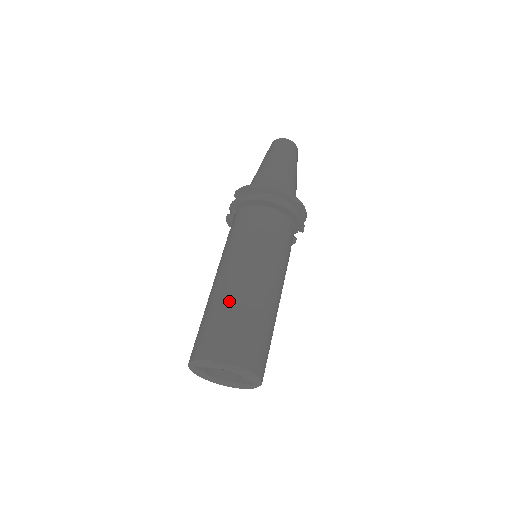
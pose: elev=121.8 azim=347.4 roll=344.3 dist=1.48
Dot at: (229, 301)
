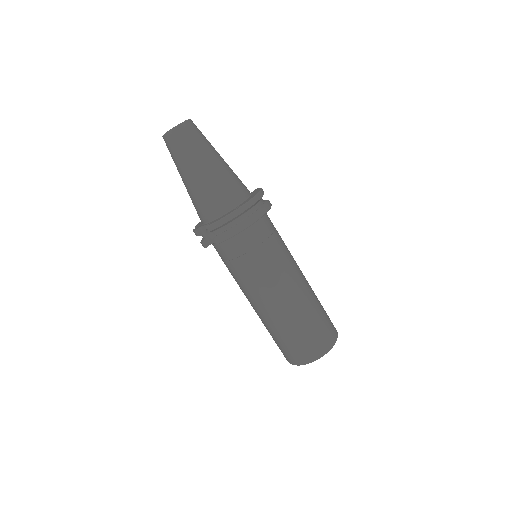
Dot at: (297, 317)
